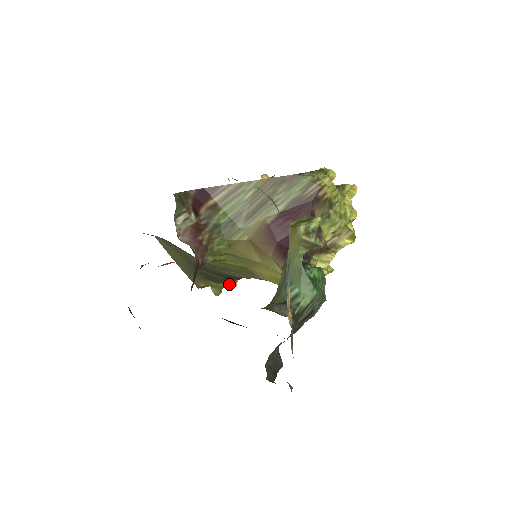
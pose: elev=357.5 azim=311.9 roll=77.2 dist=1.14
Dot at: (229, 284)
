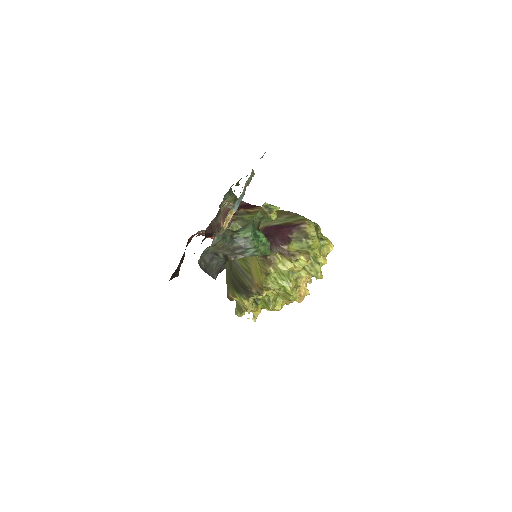
Dot at: (244, 300)
